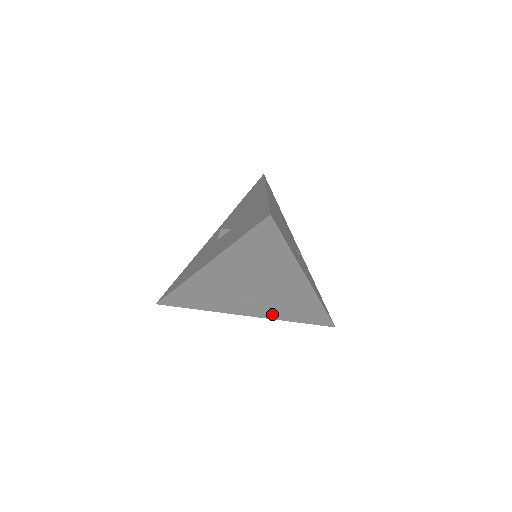
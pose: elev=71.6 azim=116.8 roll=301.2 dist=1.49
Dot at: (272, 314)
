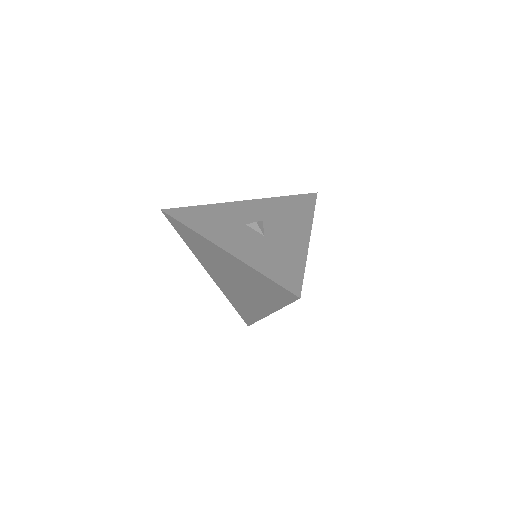
Dot at: (224, 289)
